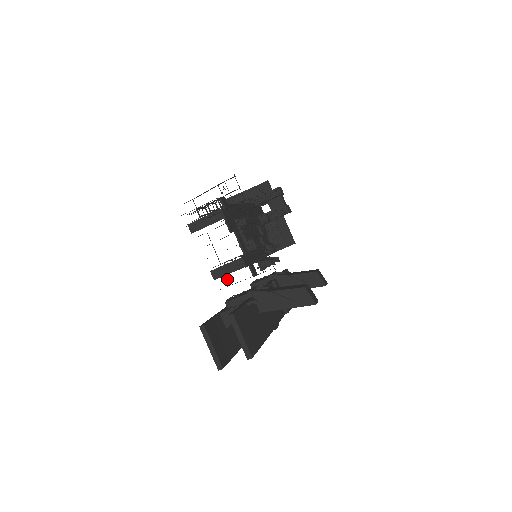
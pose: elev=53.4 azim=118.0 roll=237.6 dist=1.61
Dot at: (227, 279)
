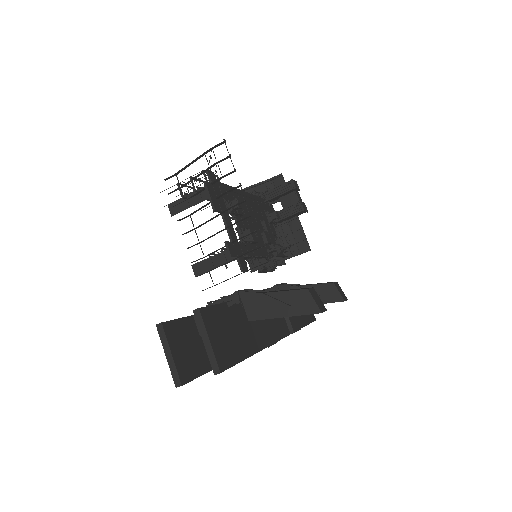
Dot at: (210, 275)
